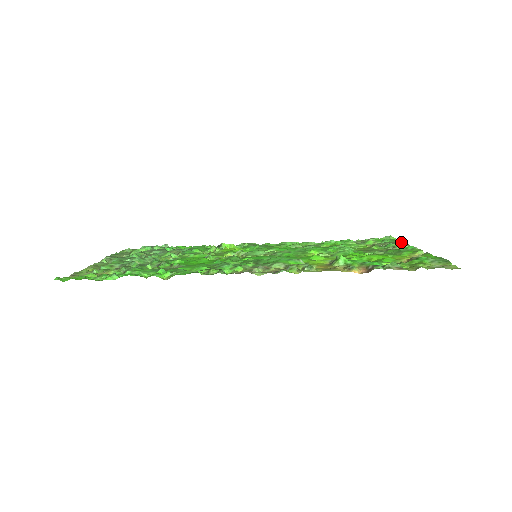
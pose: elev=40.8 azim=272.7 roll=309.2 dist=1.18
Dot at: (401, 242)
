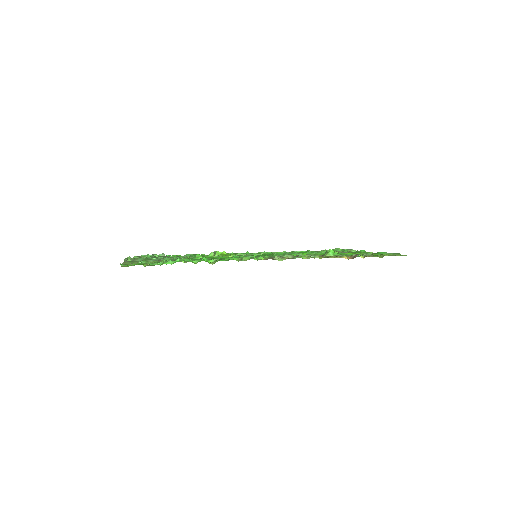
Dot at: occluded
